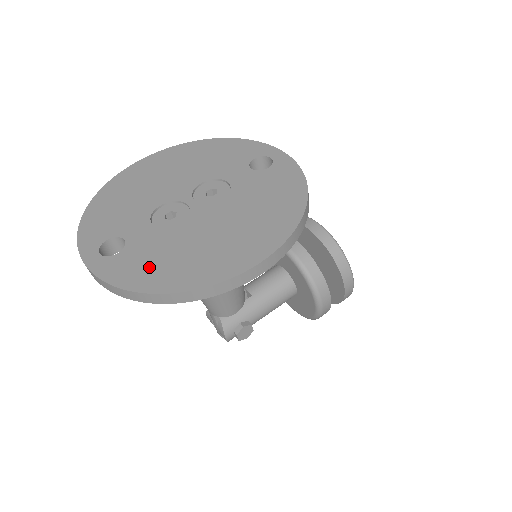
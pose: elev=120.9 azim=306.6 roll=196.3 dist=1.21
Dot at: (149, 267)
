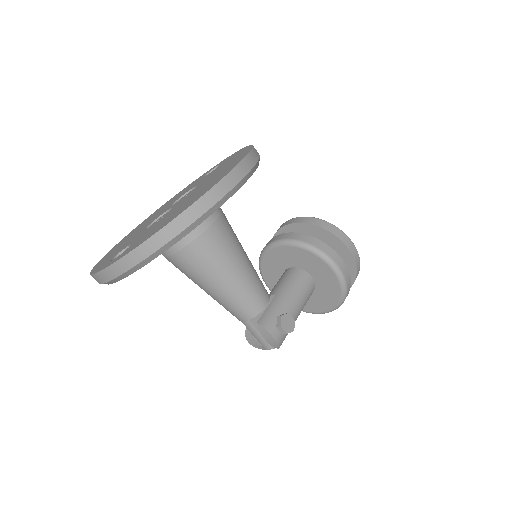
Dot at: (154, 230)
